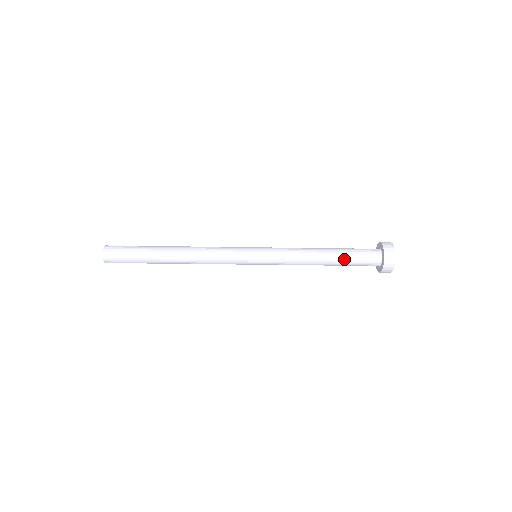
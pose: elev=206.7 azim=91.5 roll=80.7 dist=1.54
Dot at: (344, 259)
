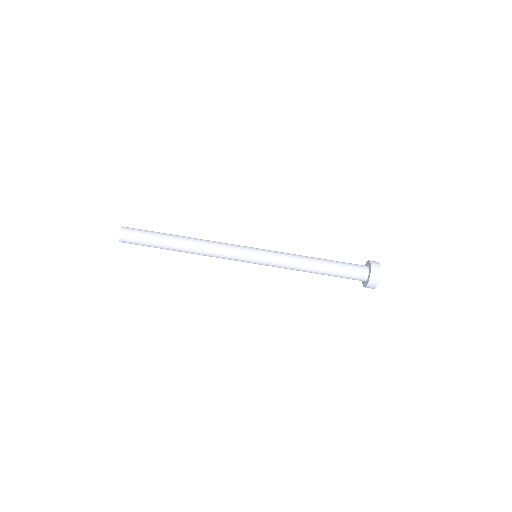
Dot at: (335, 264)
